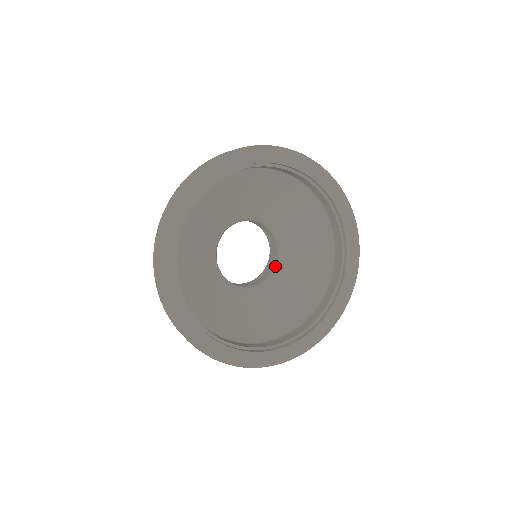
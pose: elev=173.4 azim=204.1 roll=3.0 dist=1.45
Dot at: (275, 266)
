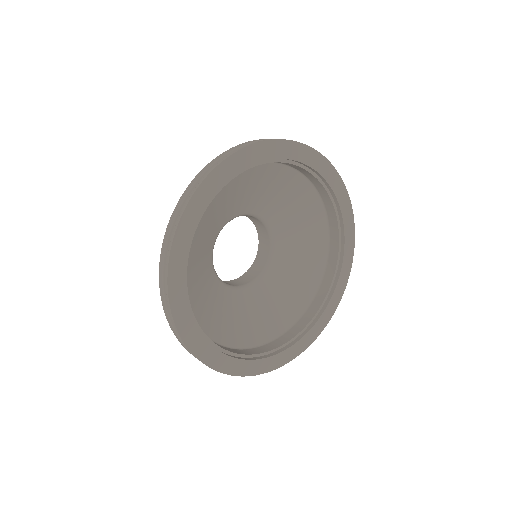
Dot at: (270, 238)
